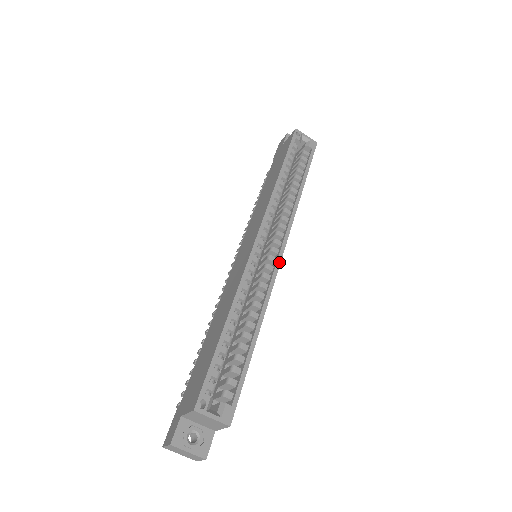
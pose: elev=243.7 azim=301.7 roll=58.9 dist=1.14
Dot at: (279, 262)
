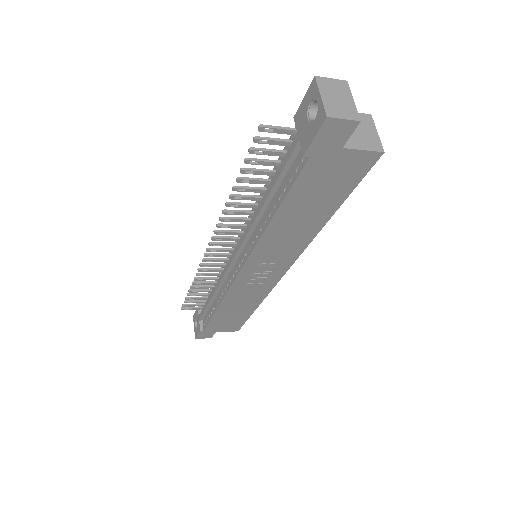
Dot at: (291, 265)
